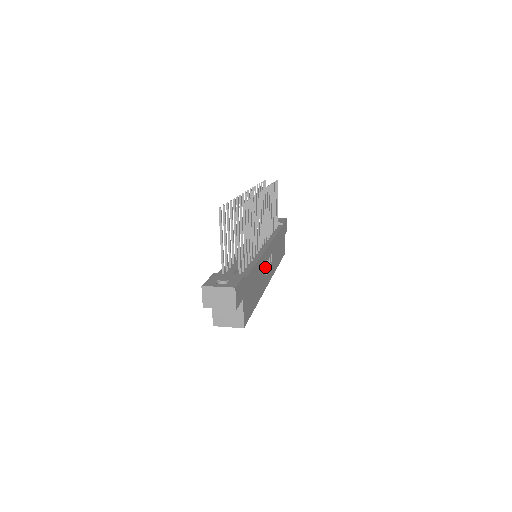
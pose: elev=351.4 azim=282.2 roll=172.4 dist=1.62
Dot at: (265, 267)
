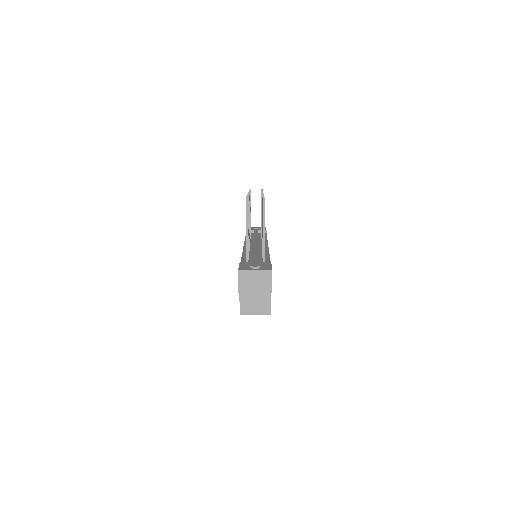
Dot at: occluded
